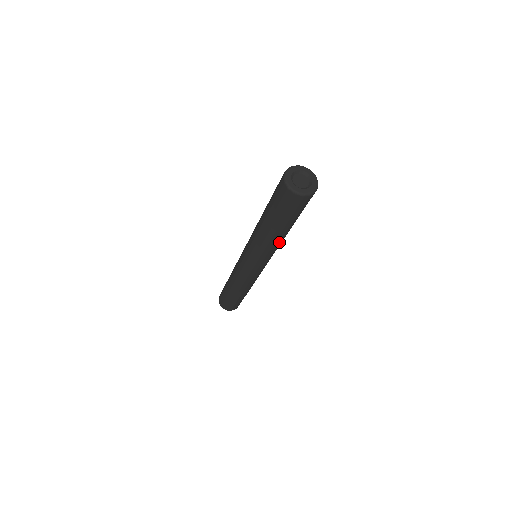
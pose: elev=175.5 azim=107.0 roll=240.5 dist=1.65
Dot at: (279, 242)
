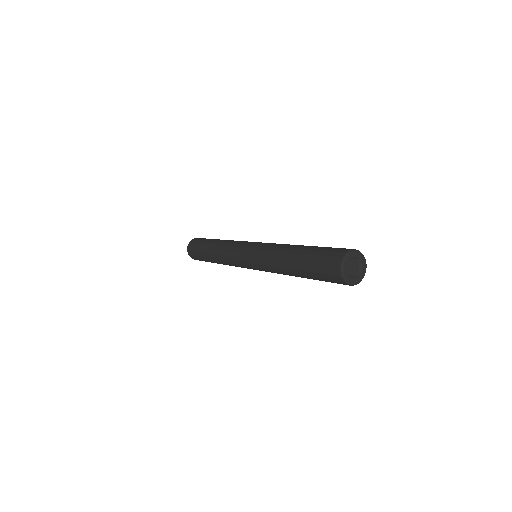
Dot at: occluded
